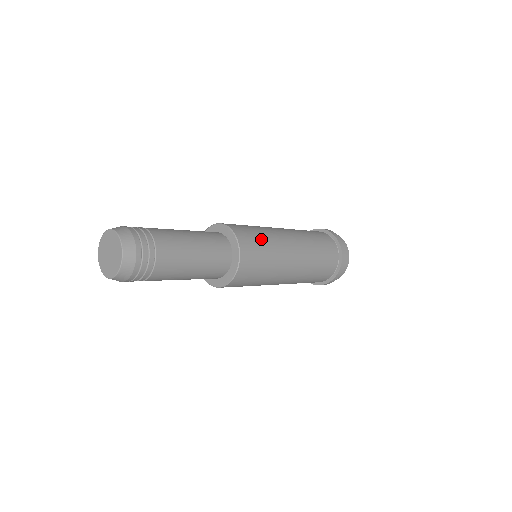
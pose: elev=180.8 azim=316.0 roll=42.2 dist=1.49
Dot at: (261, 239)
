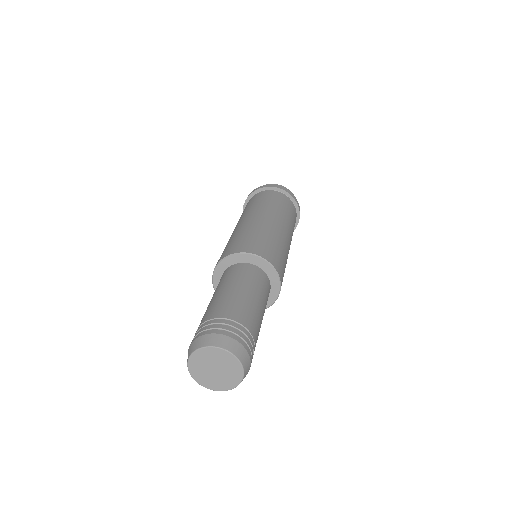
Dot at: (283, 257)
